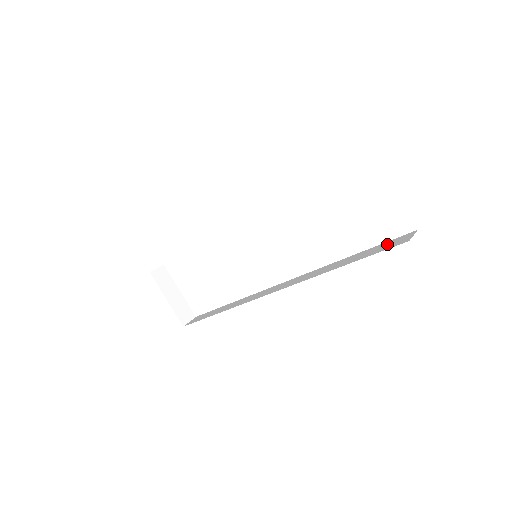
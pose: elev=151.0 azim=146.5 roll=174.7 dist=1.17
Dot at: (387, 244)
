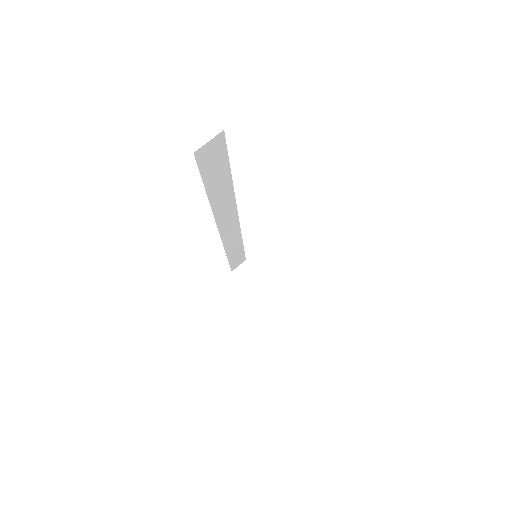
Dot at: occluded
